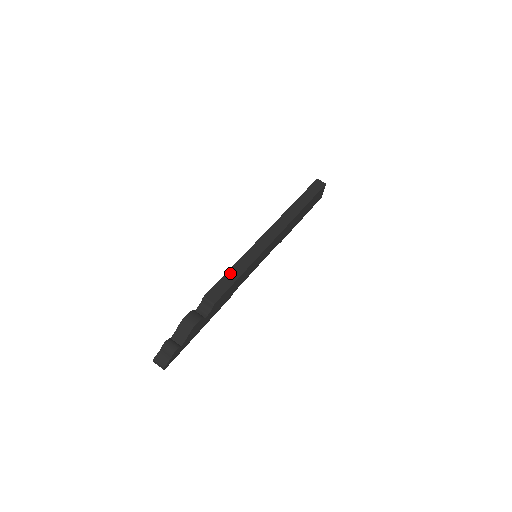
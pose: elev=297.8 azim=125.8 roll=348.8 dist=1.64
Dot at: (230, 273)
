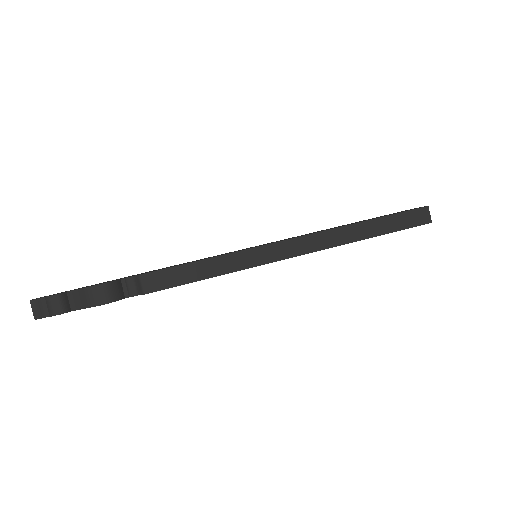
Dot at: (198, 265)
